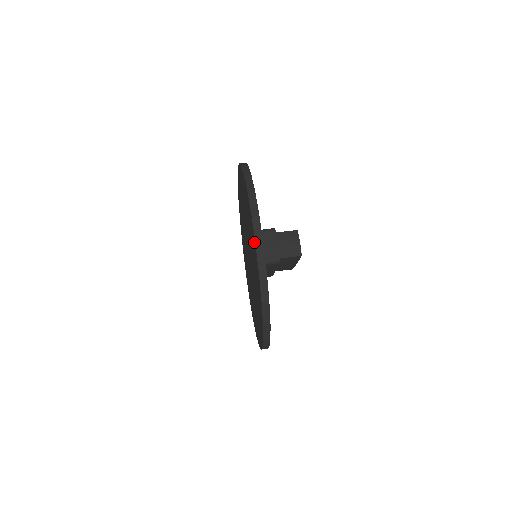
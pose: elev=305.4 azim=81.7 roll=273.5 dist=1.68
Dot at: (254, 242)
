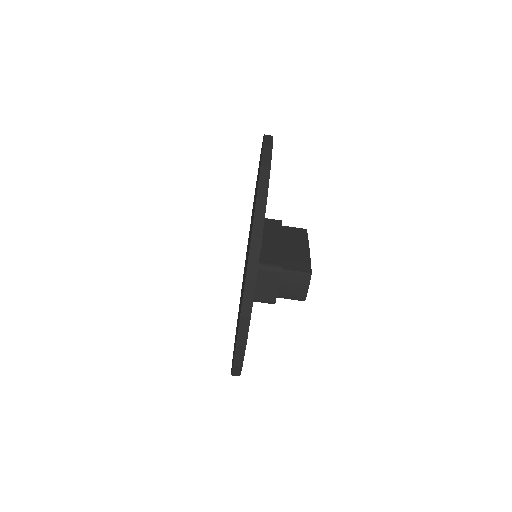
Dot at: occluded
